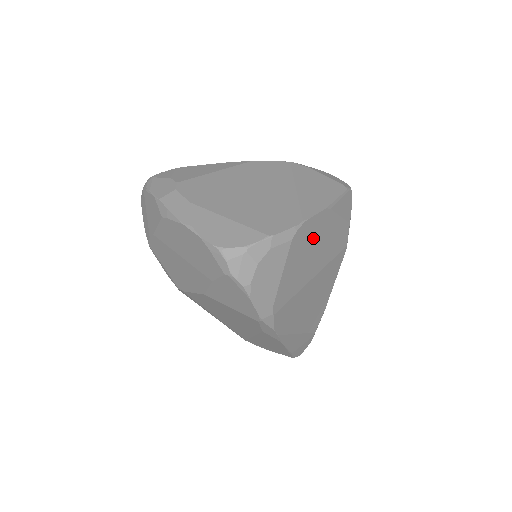
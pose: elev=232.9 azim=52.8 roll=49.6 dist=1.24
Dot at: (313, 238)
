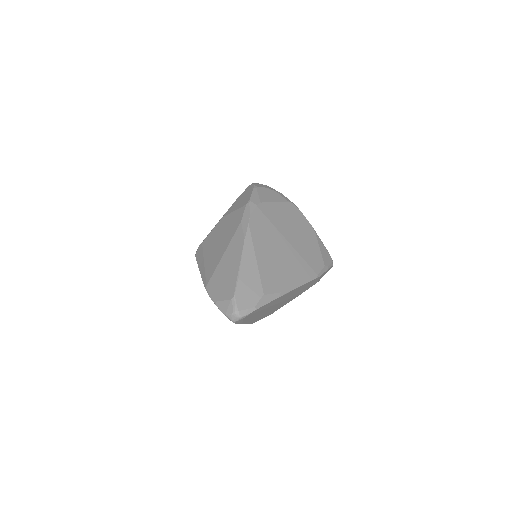
Dot at: (299, 224)
